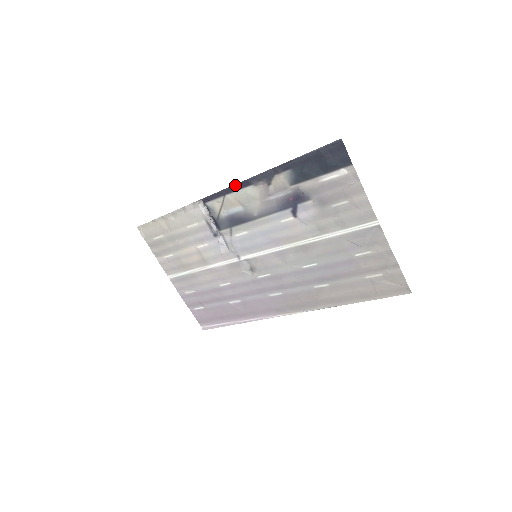
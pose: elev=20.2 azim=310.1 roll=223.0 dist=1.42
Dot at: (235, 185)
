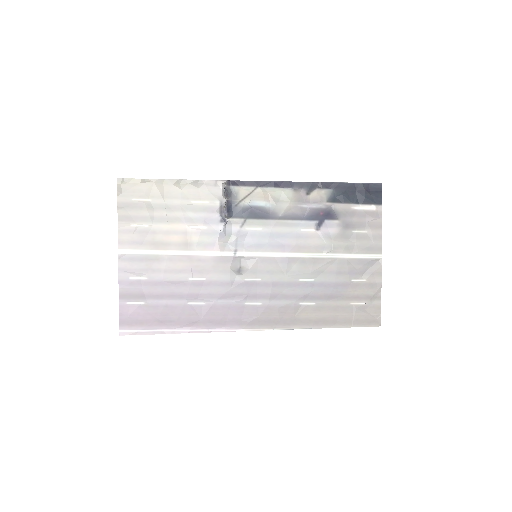
Dot at: (275, 182)
